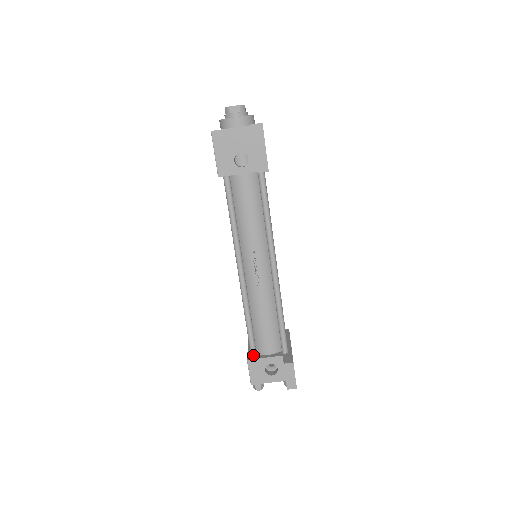
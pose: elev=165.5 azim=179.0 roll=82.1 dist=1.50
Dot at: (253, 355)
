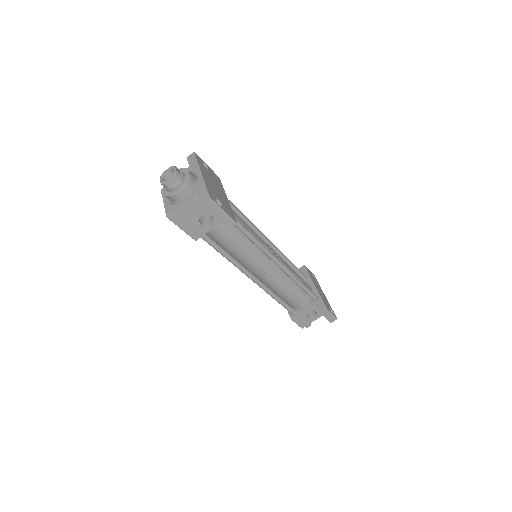
Dot at: (293, 314)
